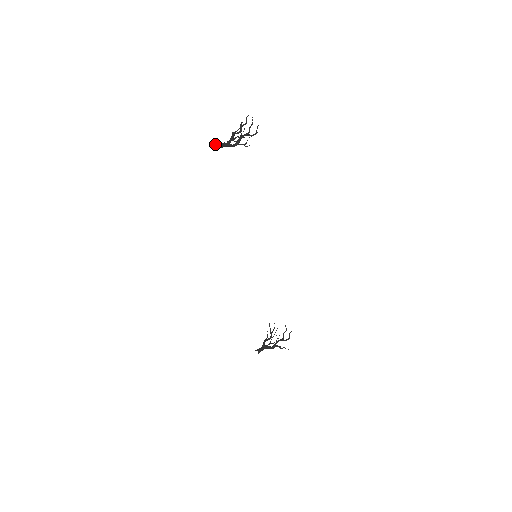
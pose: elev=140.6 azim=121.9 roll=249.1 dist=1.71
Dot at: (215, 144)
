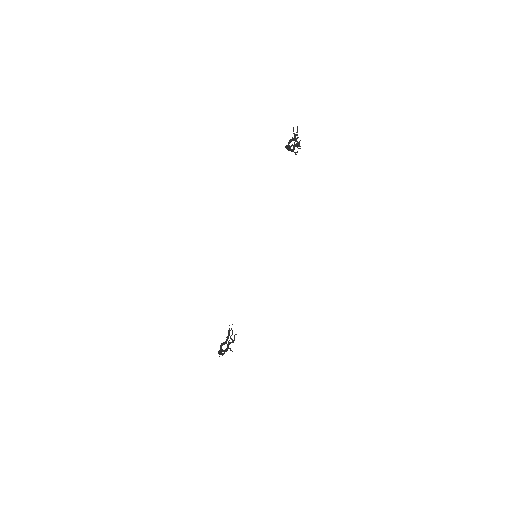
Dot at: occluded
